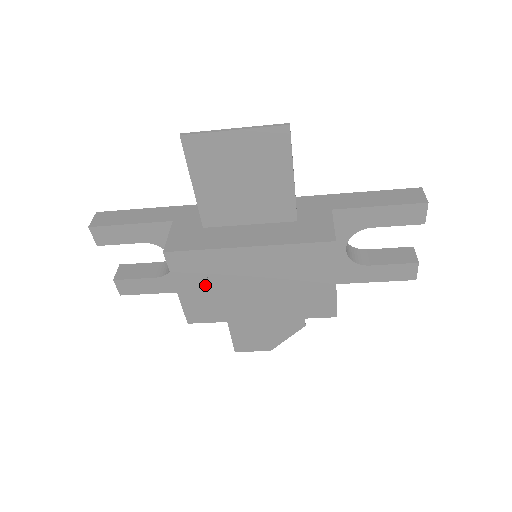
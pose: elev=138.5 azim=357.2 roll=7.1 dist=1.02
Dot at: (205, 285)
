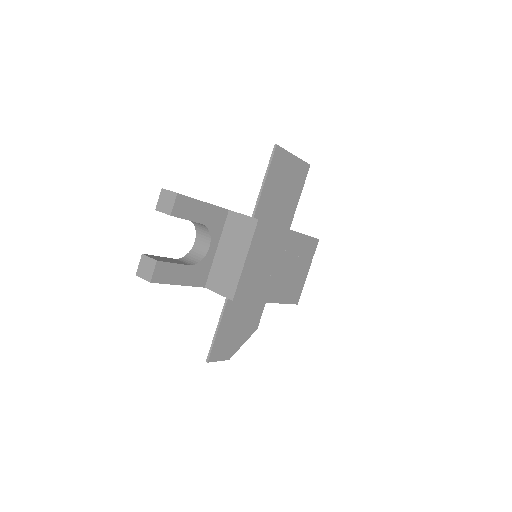
Dot at: (261, 259)
